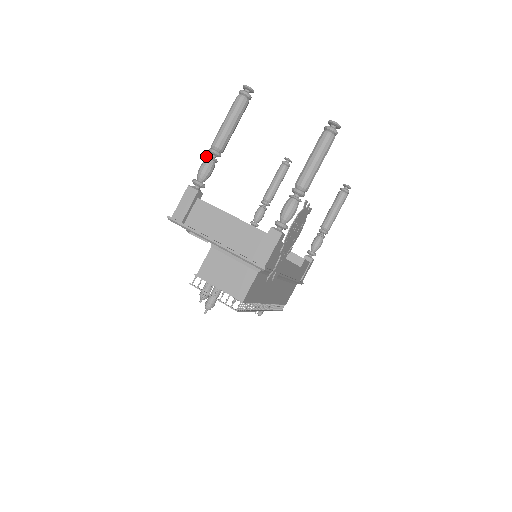
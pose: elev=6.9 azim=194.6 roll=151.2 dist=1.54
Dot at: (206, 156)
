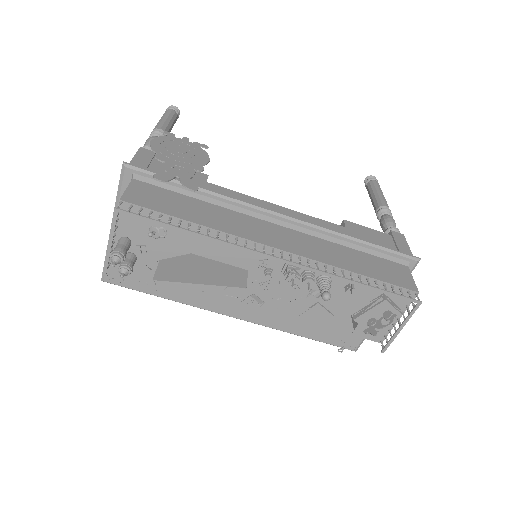
Dot at: occluded
